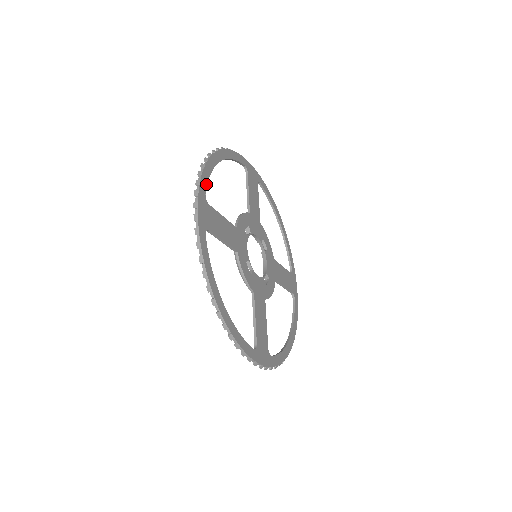
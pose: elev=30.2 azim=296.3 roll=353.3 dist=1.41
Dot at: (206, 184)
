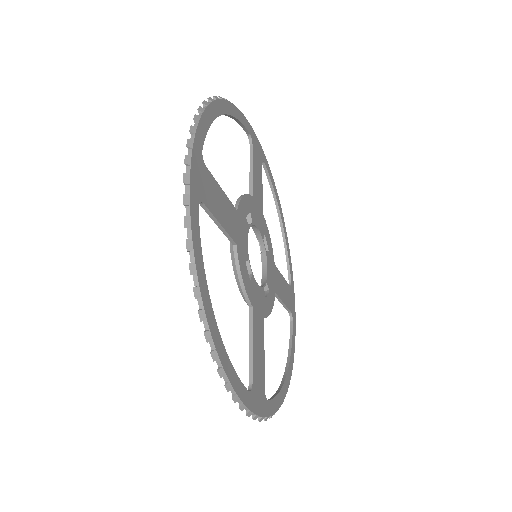
Dot at: (204, 136)
